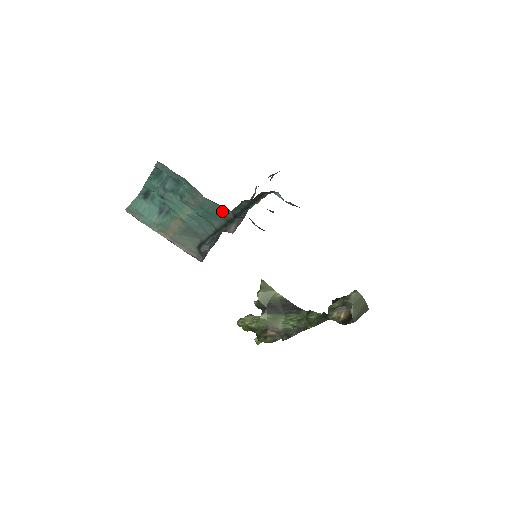
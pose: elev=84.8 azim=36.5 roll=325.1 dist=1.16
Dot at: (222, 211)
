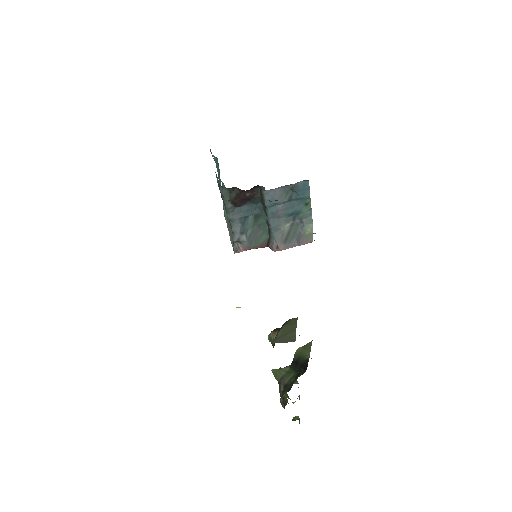
Dot at: (219, 183)
